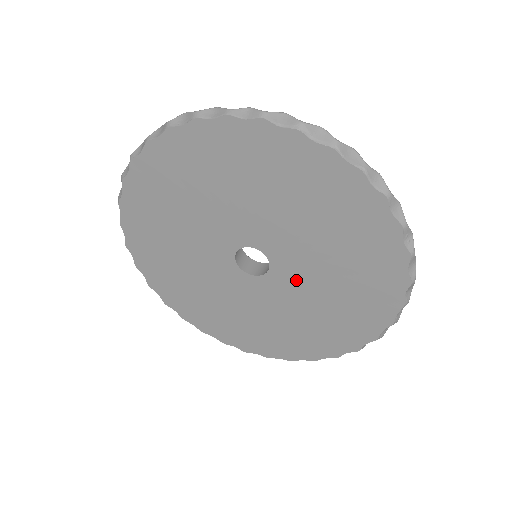
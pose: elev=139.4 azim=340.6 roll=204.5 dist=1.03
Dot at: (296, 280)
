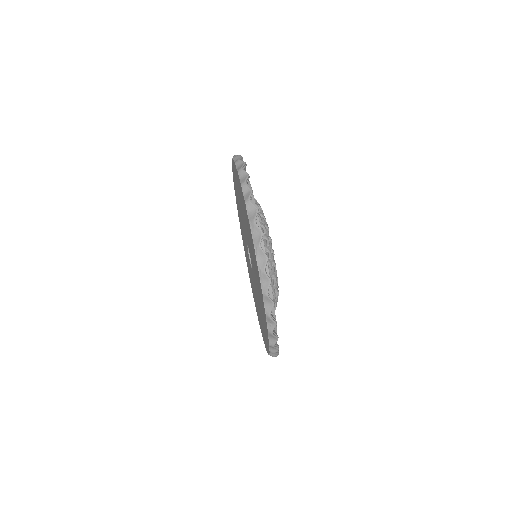
Dot at: occluded
